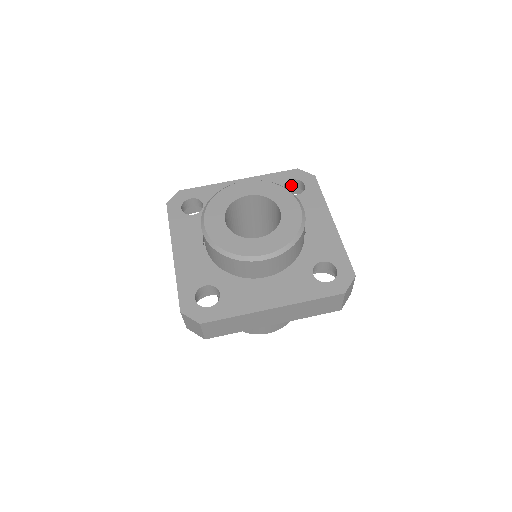
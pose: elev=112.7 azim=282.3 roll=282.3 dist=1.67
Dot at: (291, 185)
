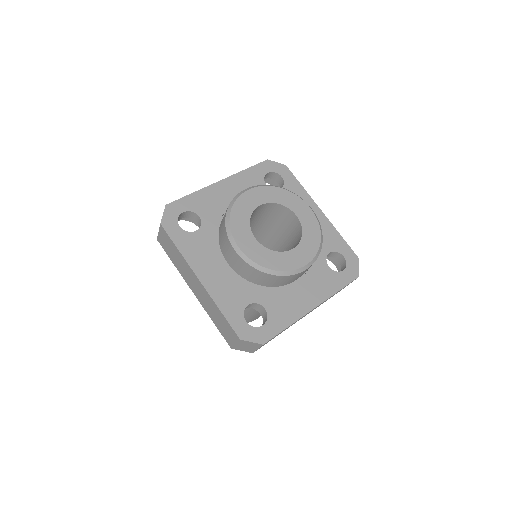
Dot at: (265, 177)
